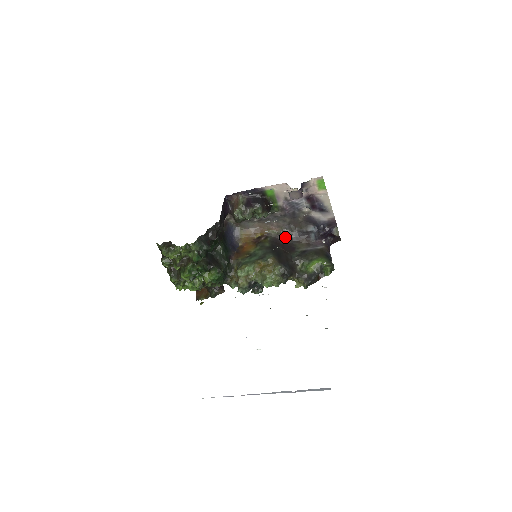
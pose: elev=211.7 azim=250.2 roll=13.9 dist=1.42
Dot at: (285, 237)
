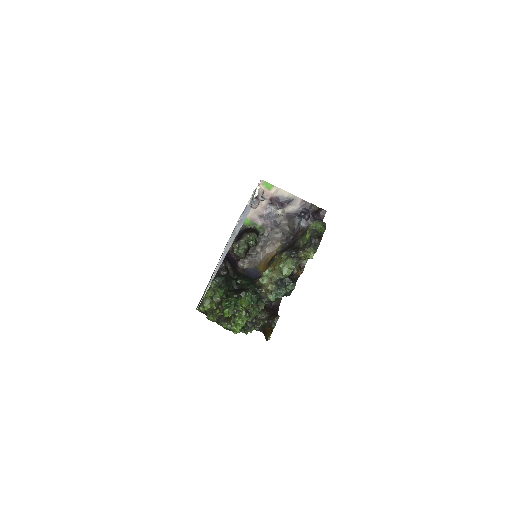
Dot at: (287, 243)
